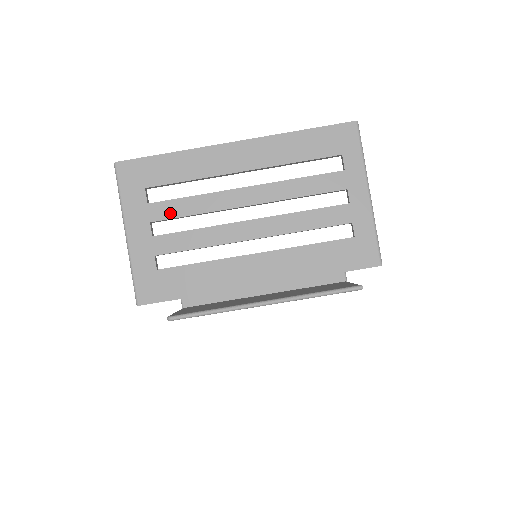
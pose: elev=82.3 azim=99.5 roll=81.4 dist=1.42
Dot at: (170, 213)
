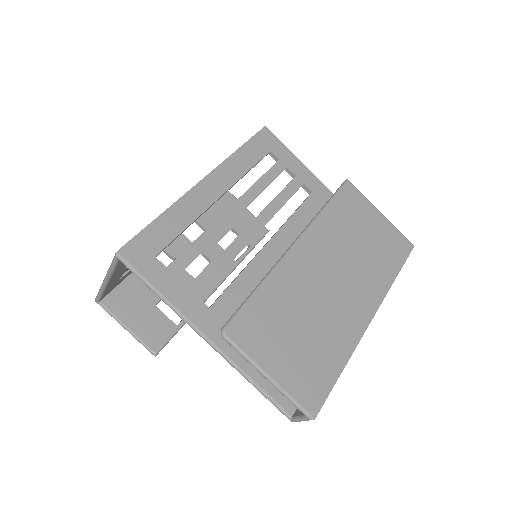
Dot at: occluded
